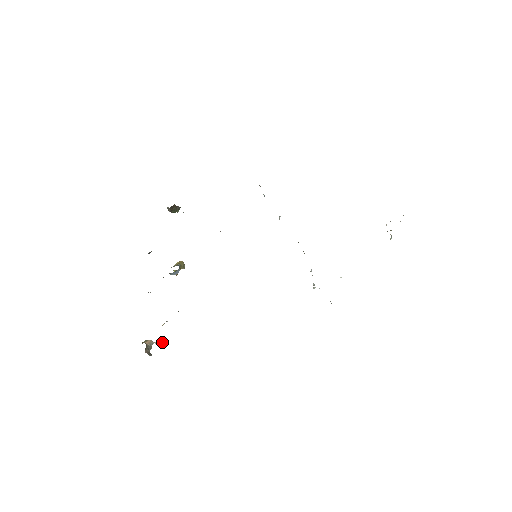
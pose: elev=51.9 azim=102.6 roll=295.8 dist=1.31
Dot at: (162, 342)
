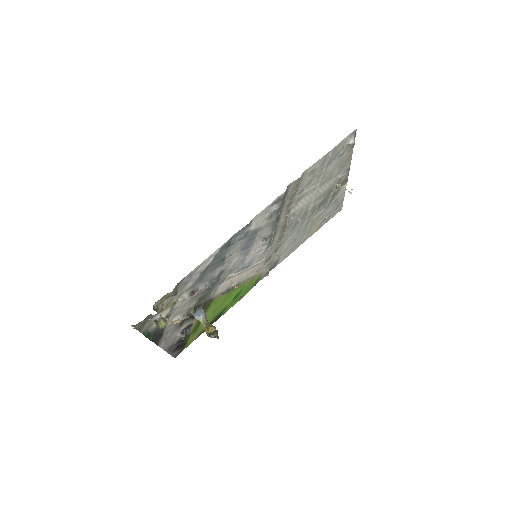
Dot at: (178, 320)
